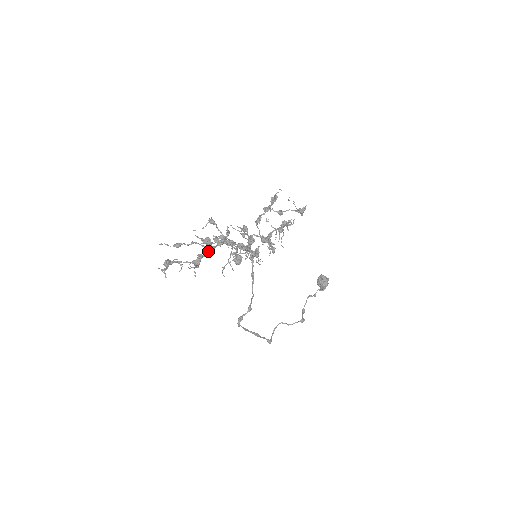
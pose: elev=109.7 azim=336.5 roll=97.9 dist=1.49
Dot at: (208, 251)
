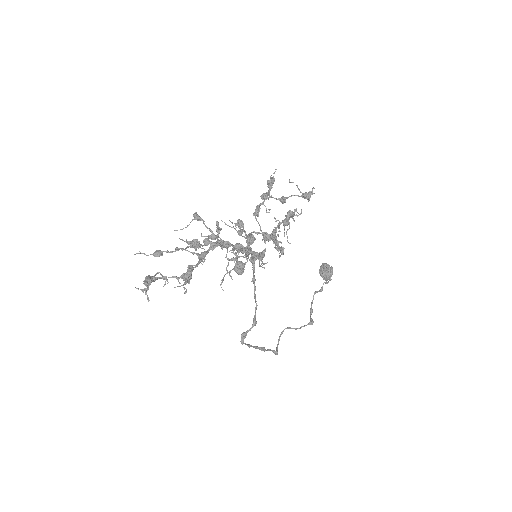
Dot at: occluded
